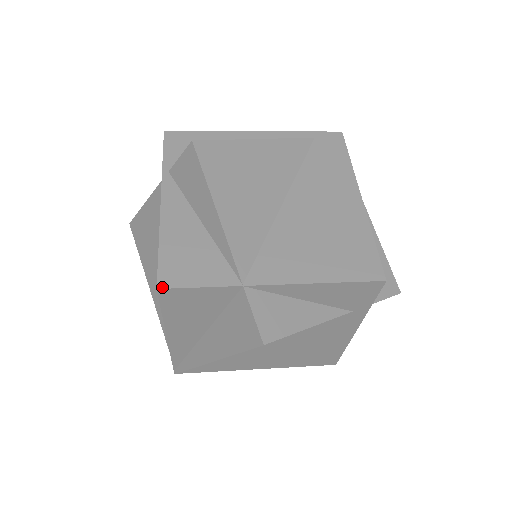
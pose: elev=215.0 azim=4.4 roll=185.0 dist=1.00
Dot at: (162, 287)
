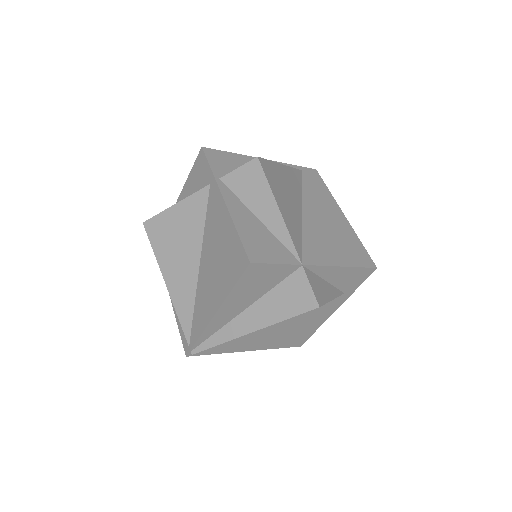
Dot at: (253, 262)
